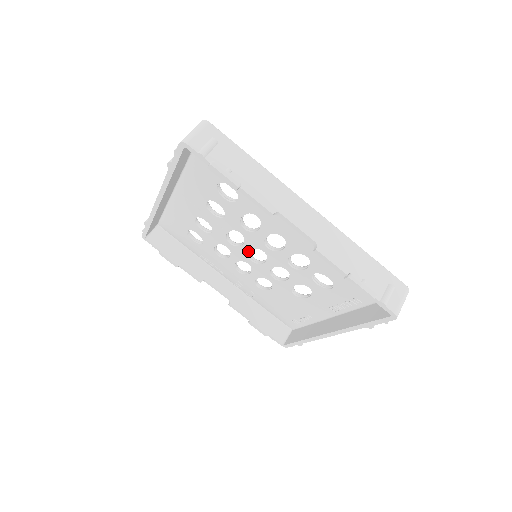
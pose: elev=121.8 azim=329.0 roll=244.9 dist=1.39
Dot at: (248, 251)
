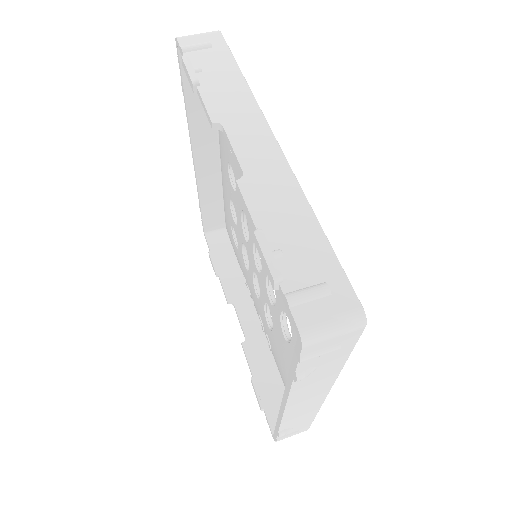
Dot at: (253, 249)
